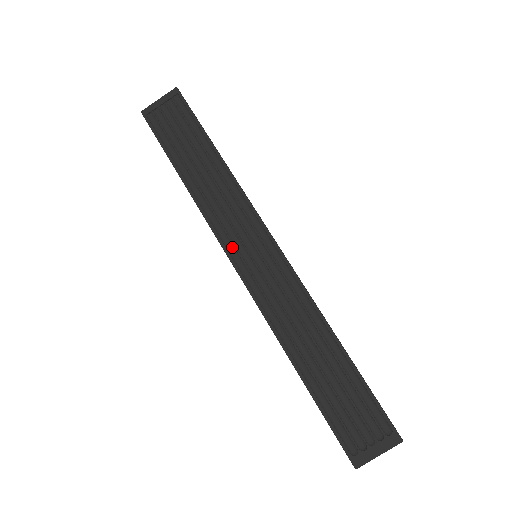
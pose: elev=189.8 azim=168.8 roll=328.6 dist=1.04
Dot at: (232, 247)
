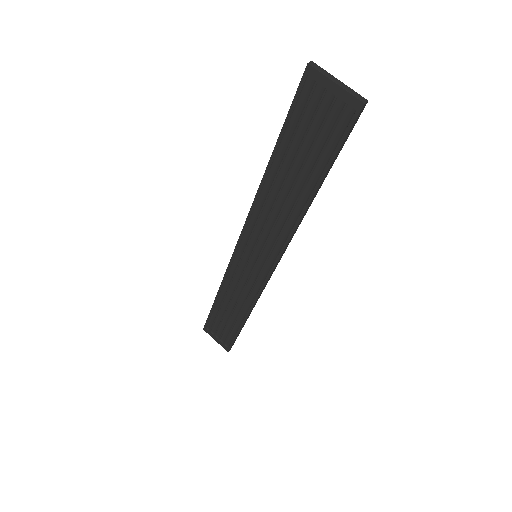
Dot at: (249, 236)
